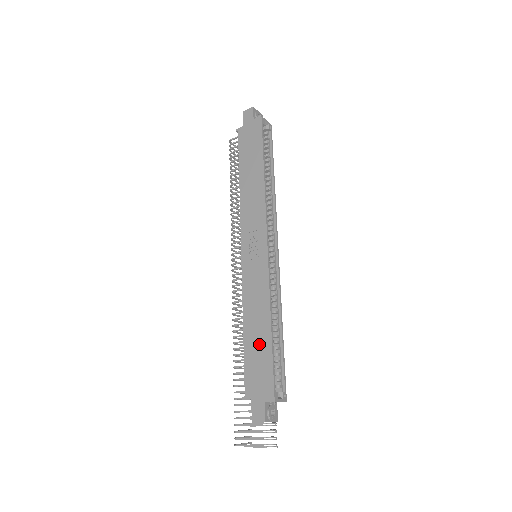
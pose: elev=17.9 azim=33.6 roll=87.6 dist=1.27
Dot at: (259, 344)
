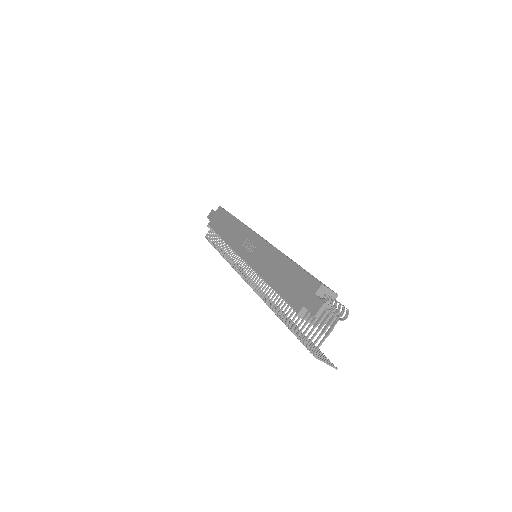
Dot at: (286, 275)
